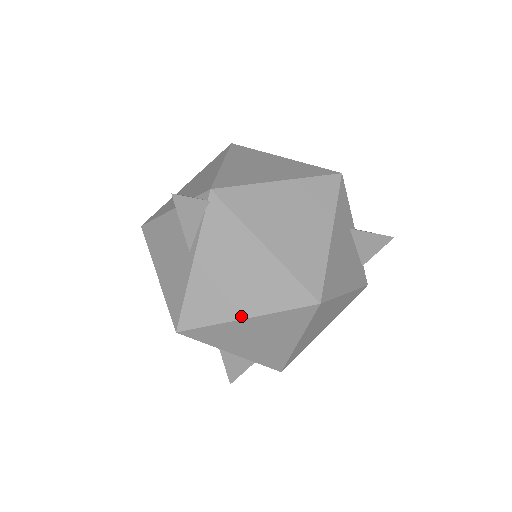
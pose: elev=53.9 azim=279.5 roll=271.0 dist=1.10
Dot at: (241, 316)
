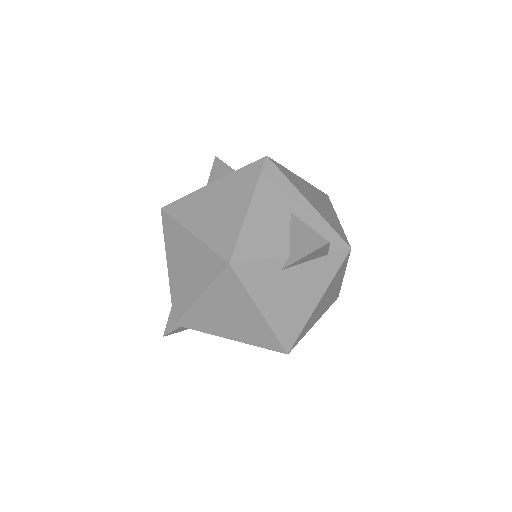
Dot at: occluded
